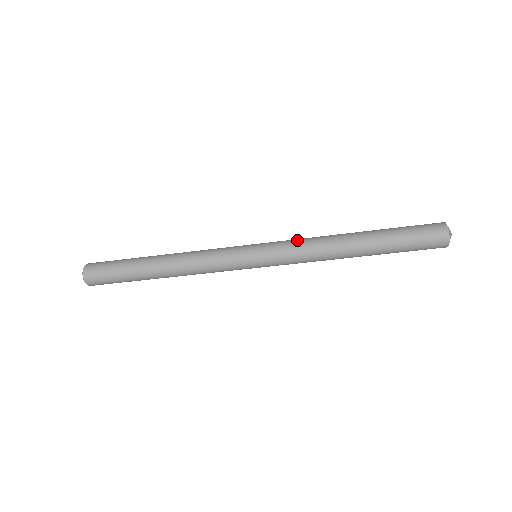
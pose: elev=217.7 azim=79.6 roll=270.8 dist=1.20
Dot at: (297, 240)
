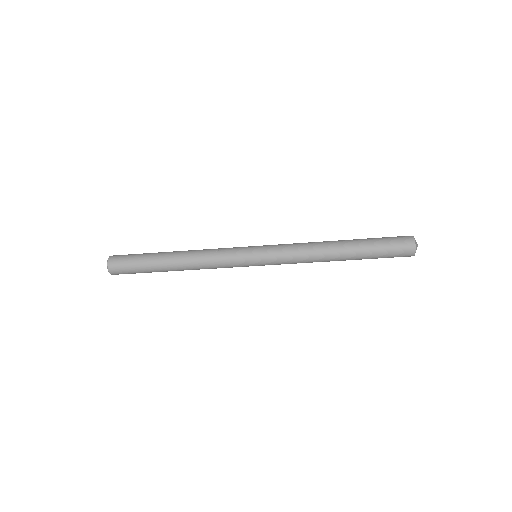
Dot at: occluded
